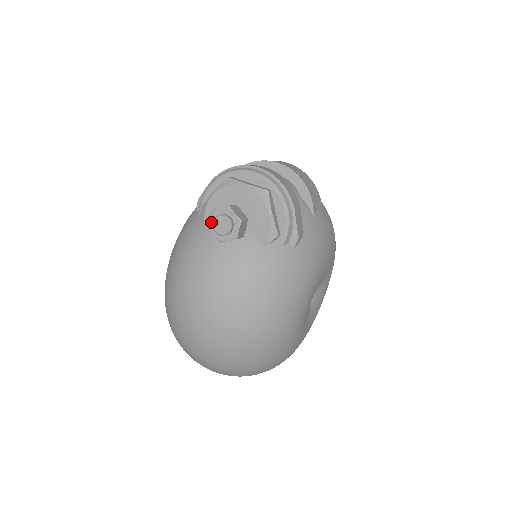
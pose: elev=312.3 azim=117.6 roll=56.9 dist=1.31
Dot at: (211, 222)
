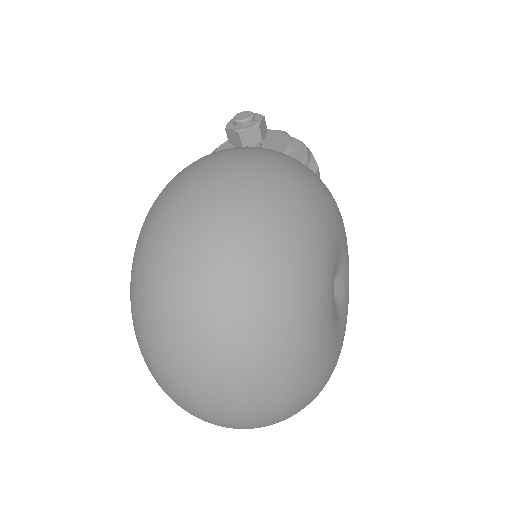
Dot at: (230, 123)
